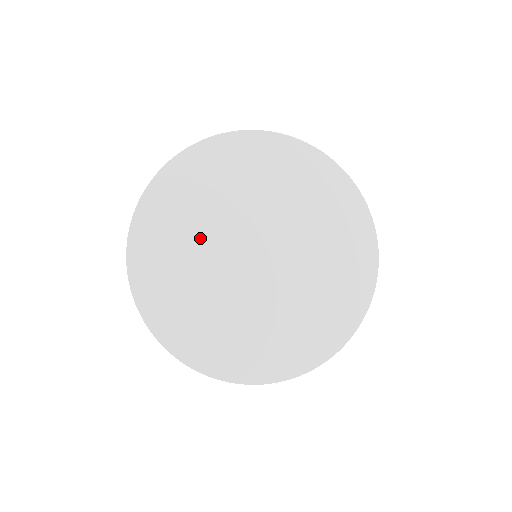
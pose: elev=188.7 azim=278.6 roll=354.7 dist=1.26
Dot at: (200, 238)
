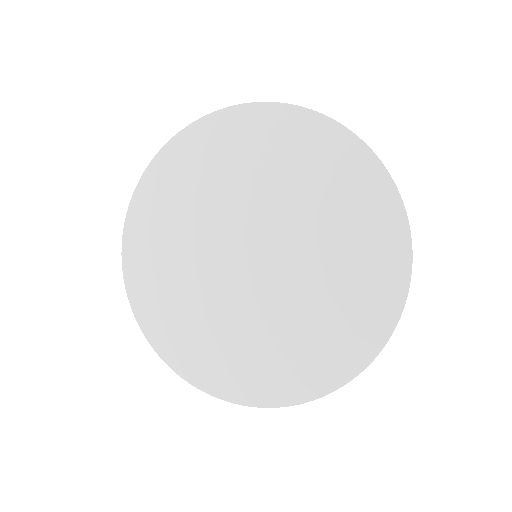
Dot at: (189, 263)
